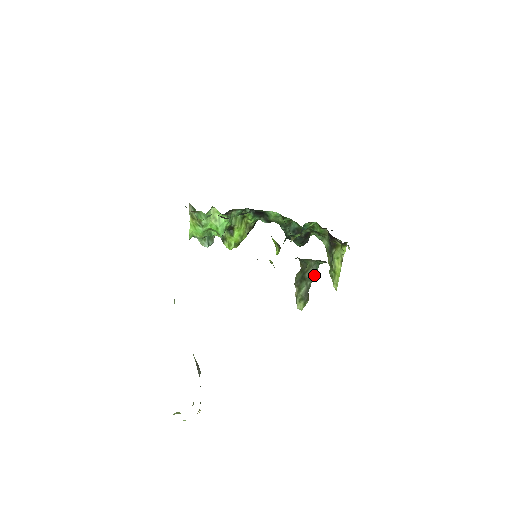
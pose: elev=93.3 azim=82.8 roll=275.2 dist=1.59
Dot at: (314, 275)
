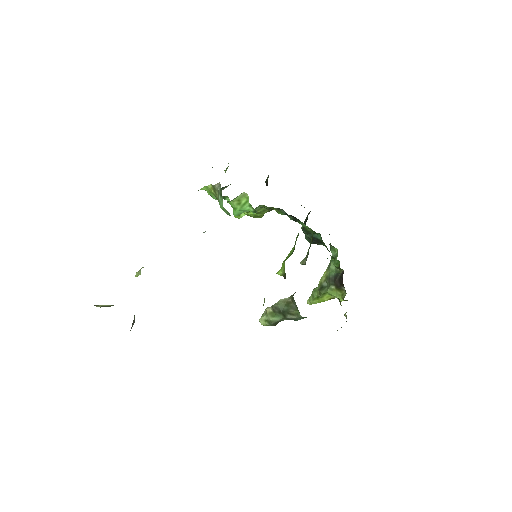
Dot at: (295, 320)
